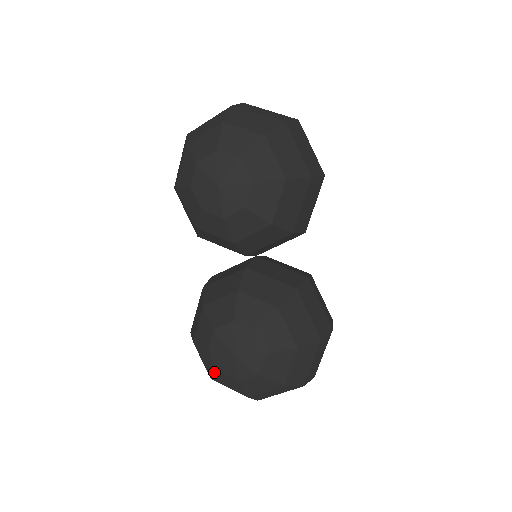
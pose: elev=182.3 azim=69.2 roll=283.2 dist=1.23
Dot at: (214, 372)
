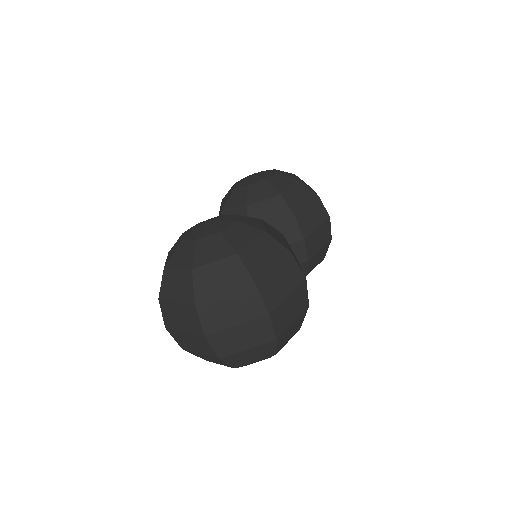
Dot at: (175, 250)
